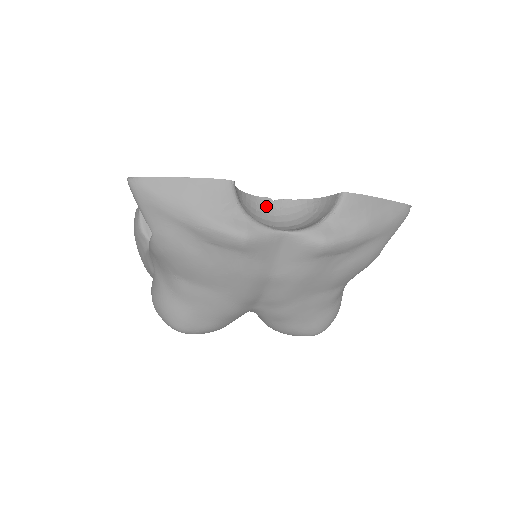
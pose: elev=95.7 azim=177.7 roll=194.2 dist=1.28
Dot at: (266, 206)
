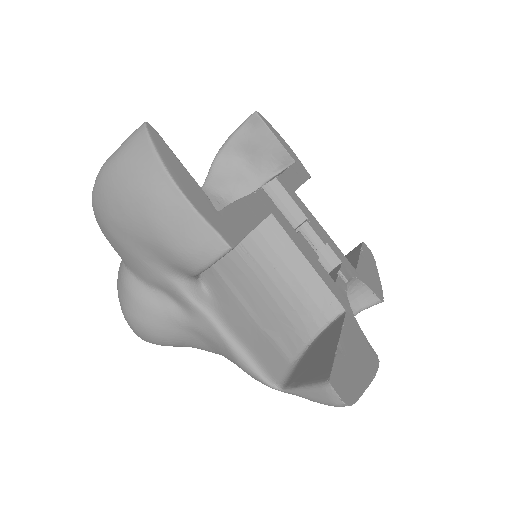
Dot at: occluded
